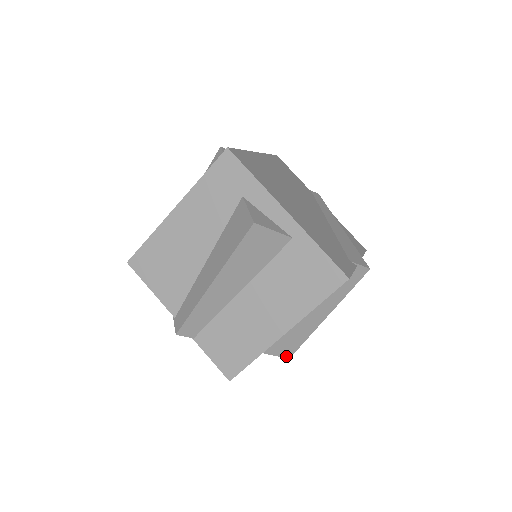
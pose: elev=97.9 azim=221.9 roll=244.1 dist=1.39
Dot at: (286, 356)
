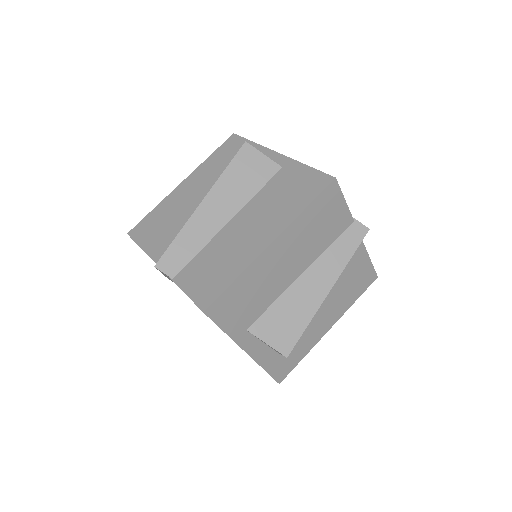
Dot at: (283, 351)
